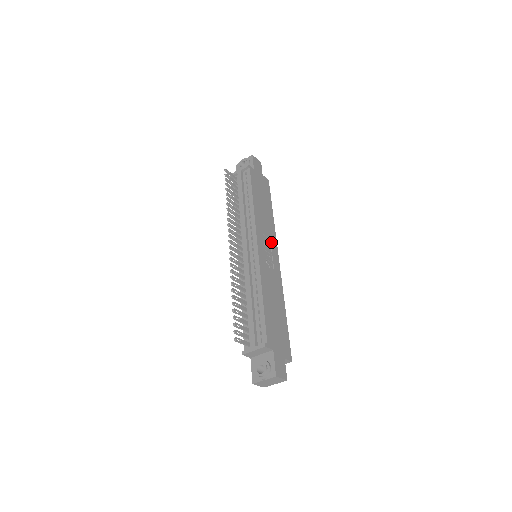
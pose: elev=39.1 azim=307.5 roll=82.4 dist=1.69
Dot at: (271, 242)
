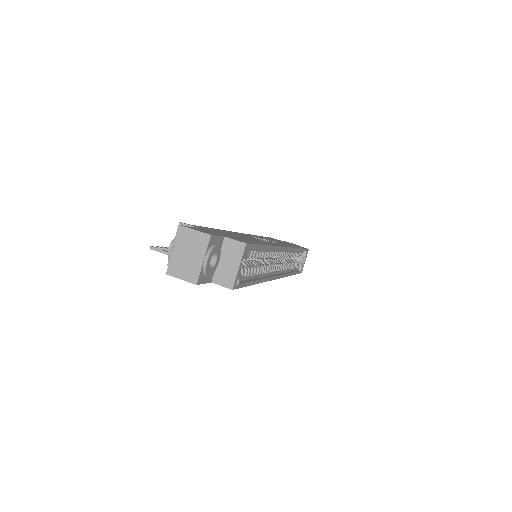
Dot at: occluded
